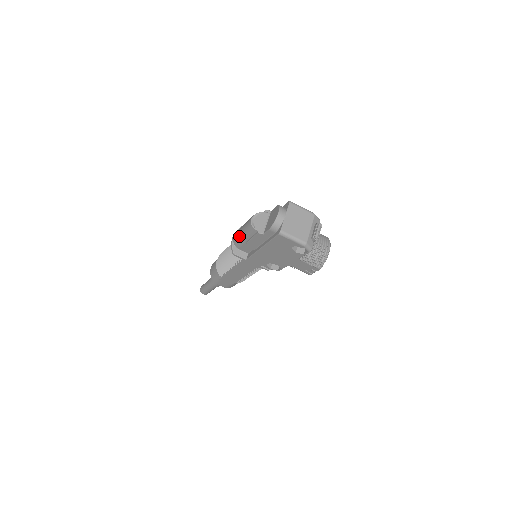
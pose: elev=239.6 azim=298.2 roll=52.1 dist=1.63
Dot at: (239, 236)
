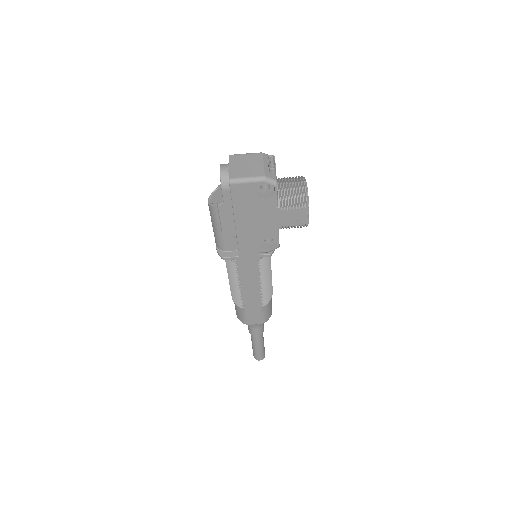
Dot at: (214, 234)
